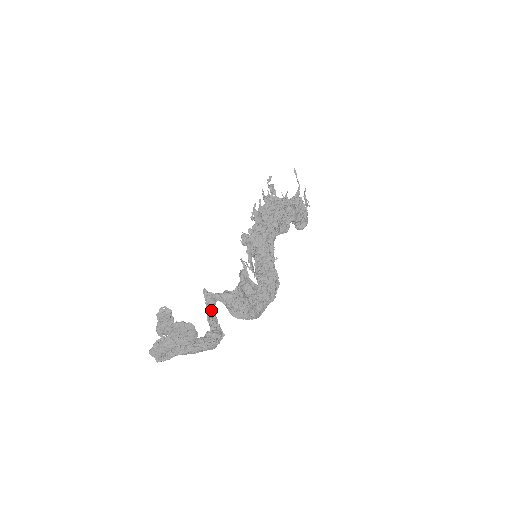
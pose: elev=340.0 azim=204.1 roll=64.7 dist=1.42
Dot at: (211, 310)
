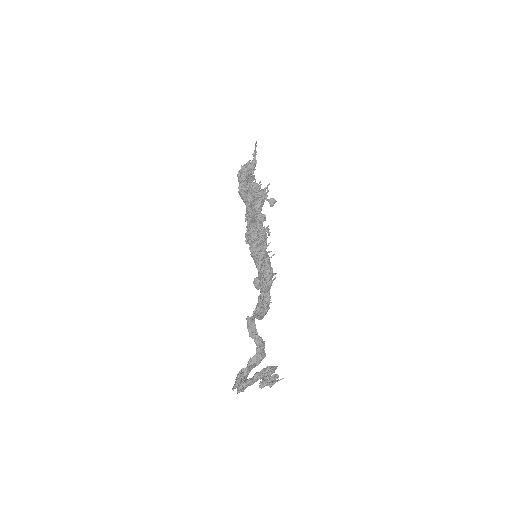
Dot at: (254, 330)
